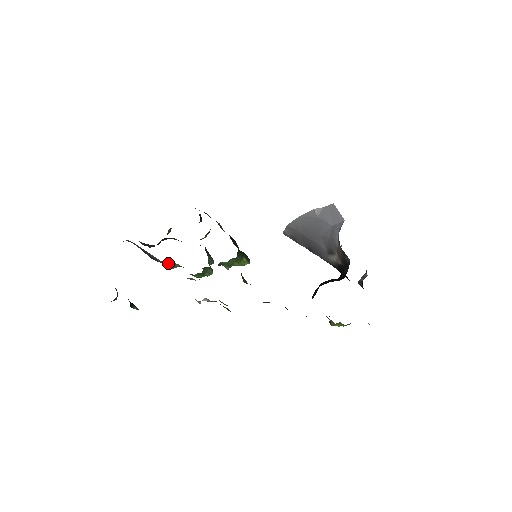
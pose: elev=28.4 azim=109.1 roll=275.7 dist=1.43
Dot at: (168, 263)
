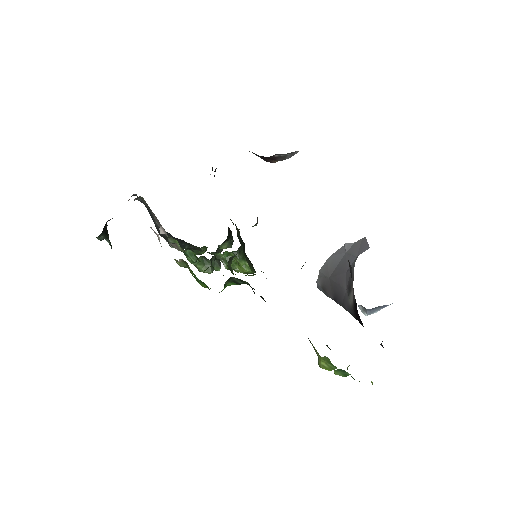
Dot at: (169, 236)
